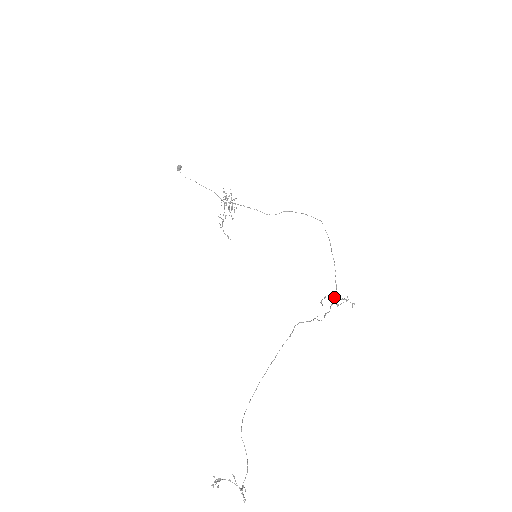
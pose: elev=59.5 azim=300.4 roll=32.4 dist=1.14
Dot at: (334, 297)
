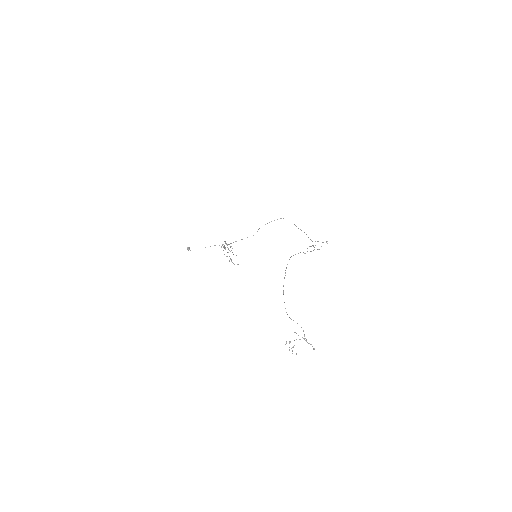
Dot at: (313, 246)
